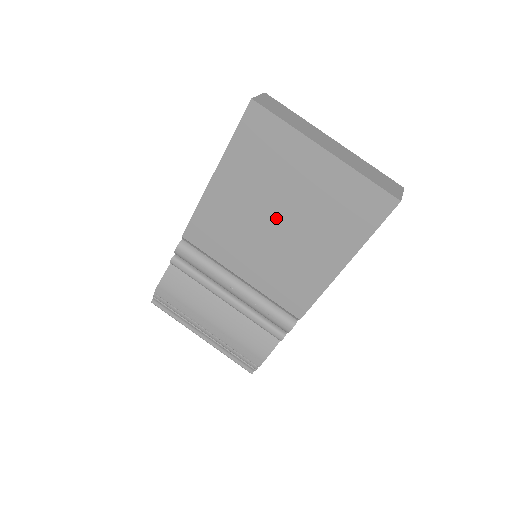
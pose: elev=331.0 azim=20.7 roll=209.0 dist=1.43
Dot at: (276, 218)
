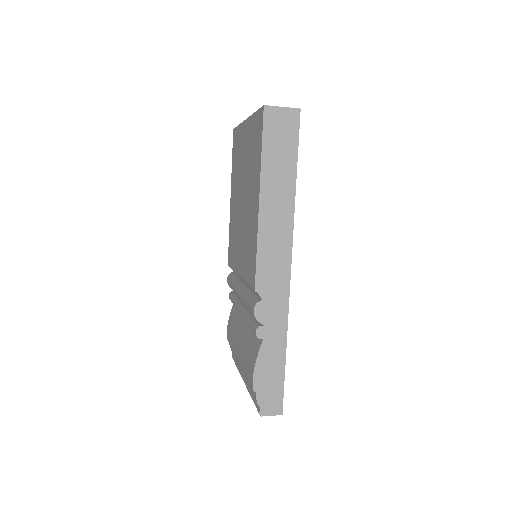
Dot at: (242, 198)
